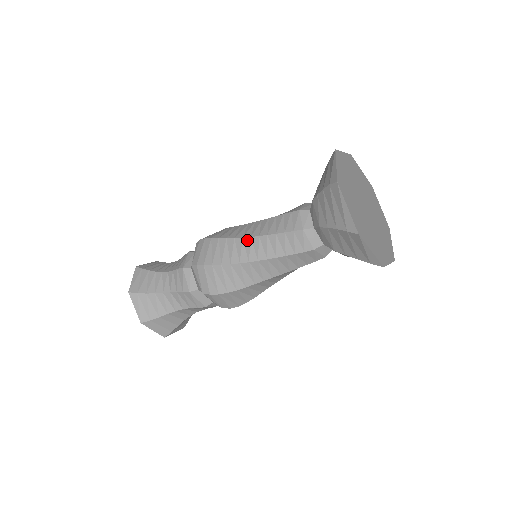
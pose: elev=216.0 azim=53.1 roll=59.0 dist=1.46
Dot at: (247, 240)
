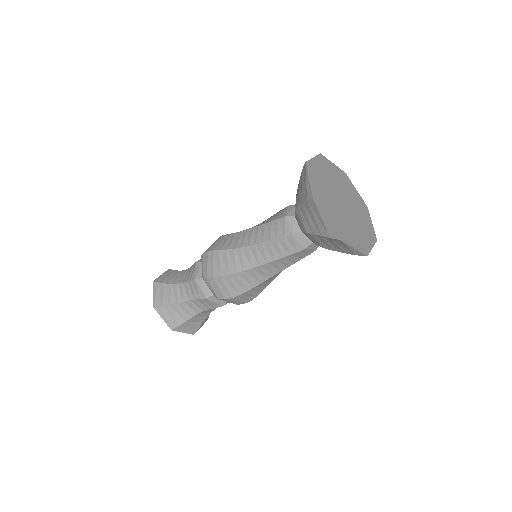
Dot at: (245, 249)
